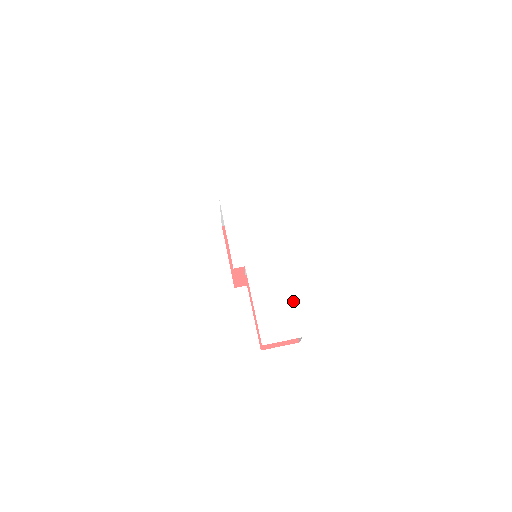
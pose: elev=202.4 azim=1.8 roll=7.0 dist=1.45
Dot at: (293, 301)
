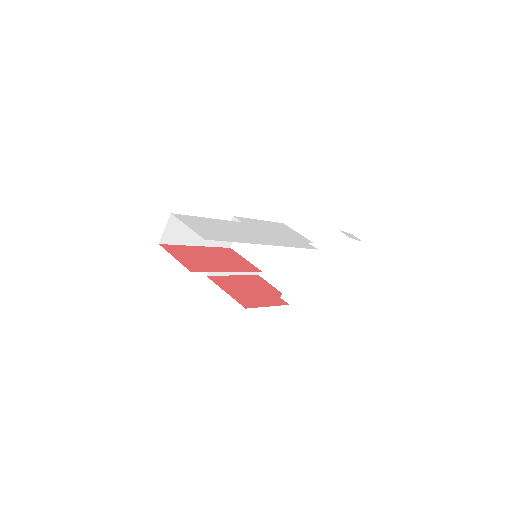
Dot at: (239, 242)
